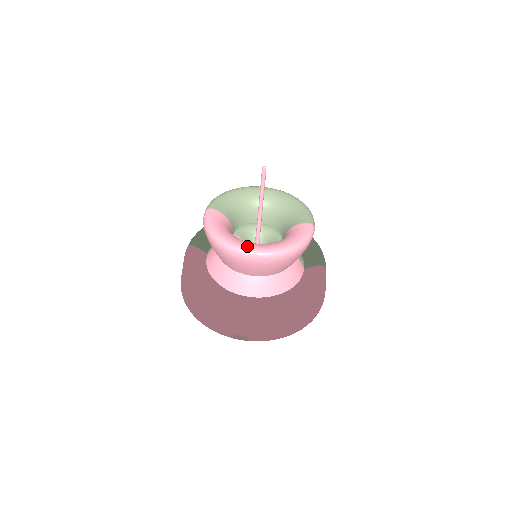
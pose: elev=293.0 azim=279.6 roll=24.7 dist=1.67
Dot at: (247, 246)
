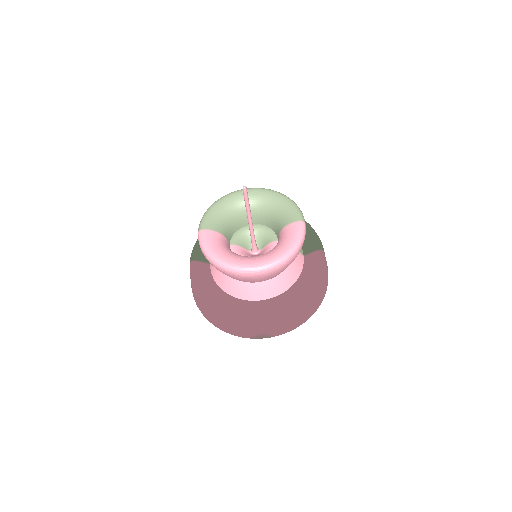
Dot at: (247, 264)
